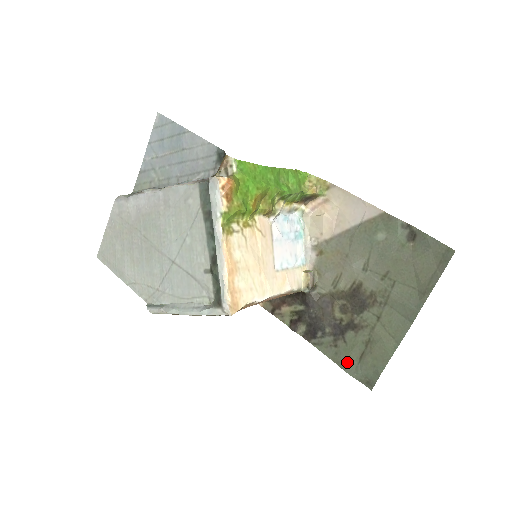
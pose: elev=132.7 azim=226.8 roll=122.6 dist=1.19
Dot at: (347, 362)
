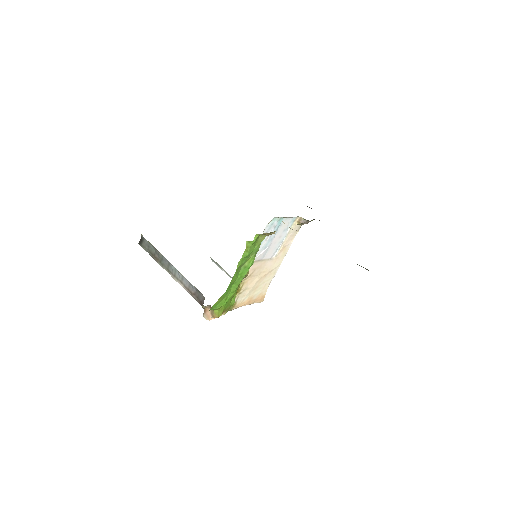
Dot at: occluded
